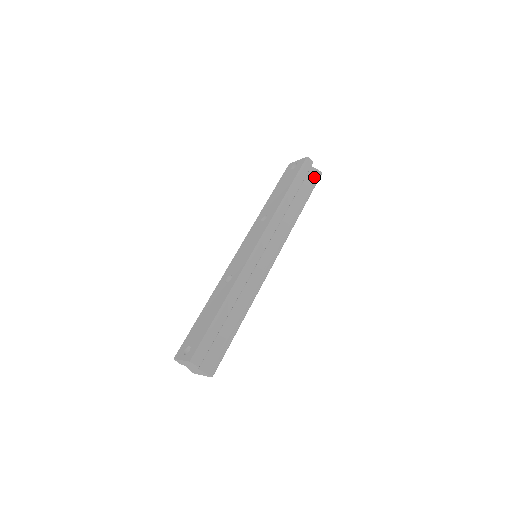
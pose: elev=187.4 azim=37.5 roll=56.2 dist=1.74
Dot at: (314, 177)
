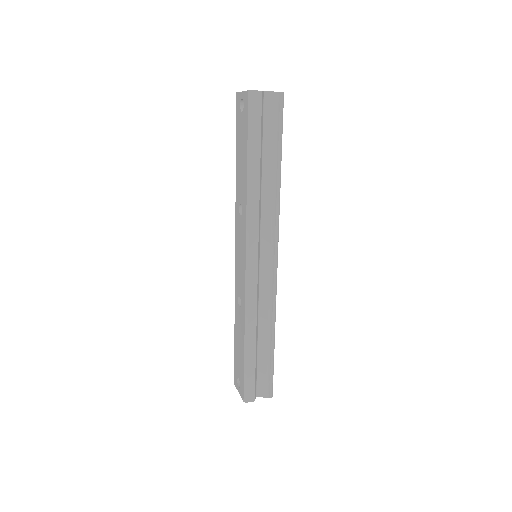
Dot at: (275, 108)
